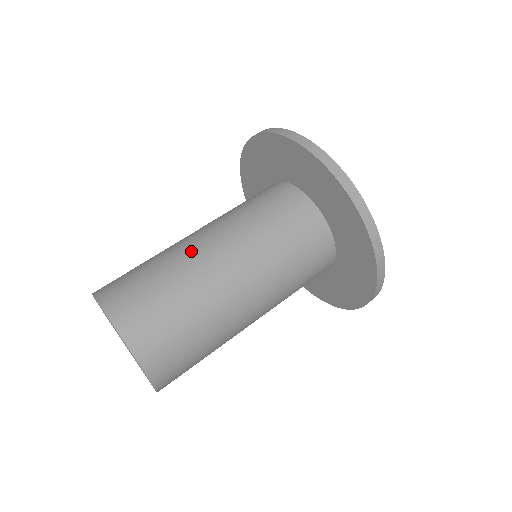
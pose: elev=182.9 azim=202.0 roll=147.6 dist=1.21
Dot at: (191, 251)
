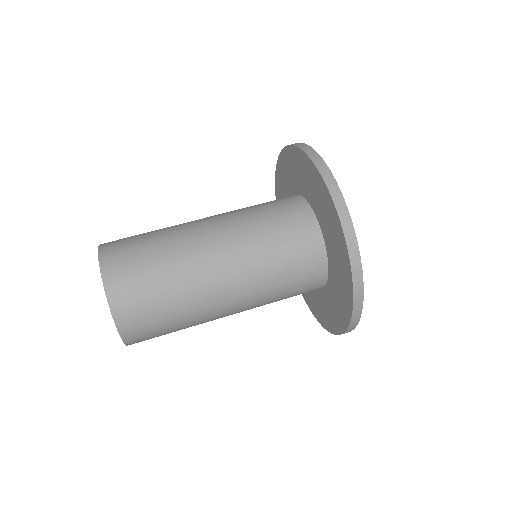
Dot at: occluded
